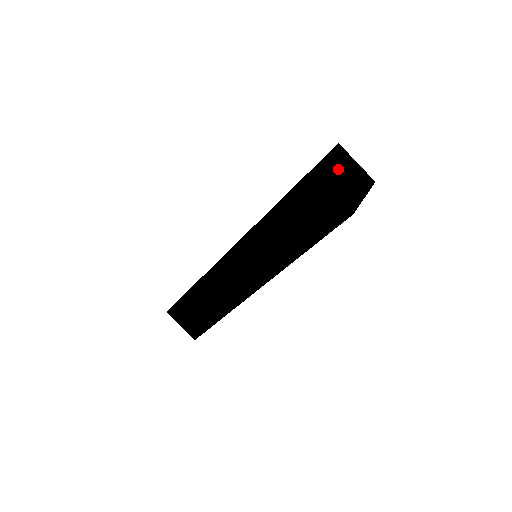
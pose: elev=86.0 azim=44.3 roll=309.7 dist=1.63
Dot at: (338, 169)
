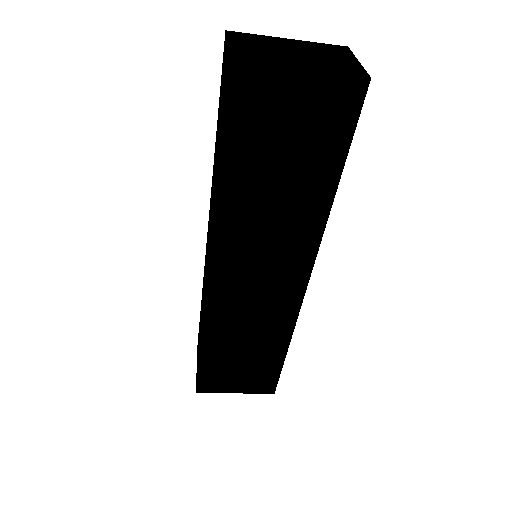
Dot at: (291, 47)
